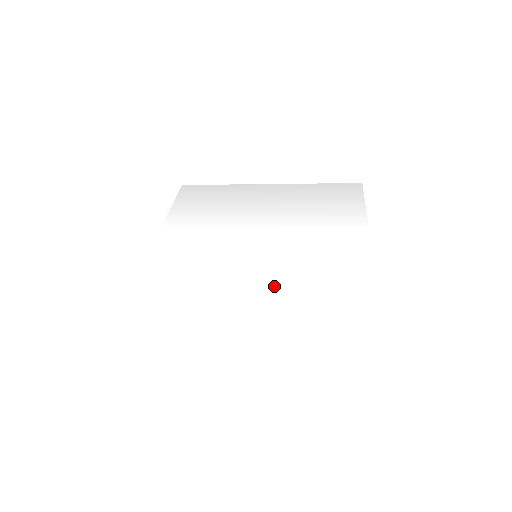
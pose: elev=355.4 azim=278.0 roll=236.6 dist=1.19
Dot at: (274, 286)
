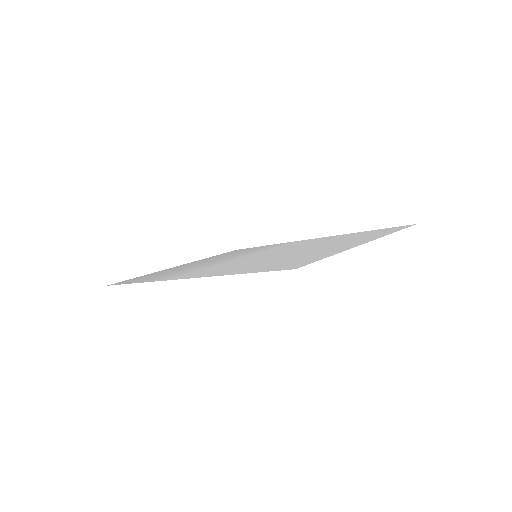
Dot at: (297, 248)
